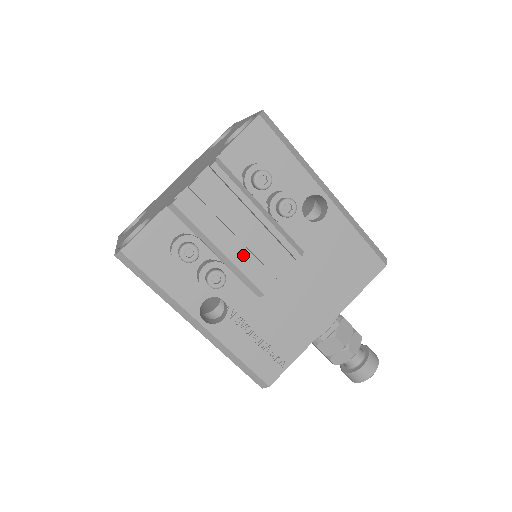
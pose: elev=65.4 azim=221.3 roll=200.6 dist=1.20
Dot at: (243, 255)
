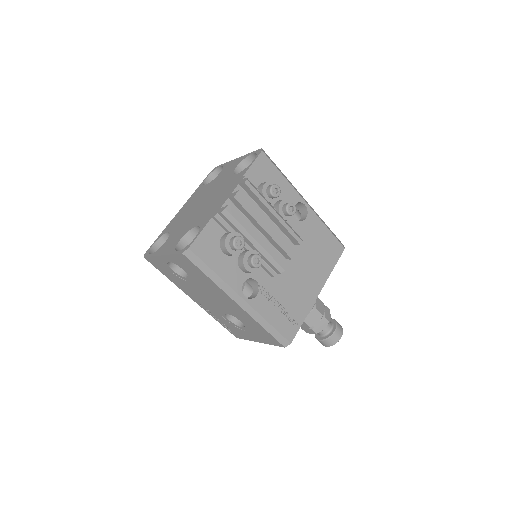
Dot at: occluded
